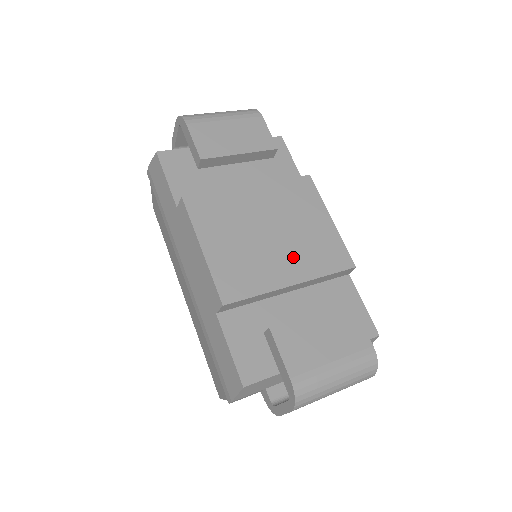
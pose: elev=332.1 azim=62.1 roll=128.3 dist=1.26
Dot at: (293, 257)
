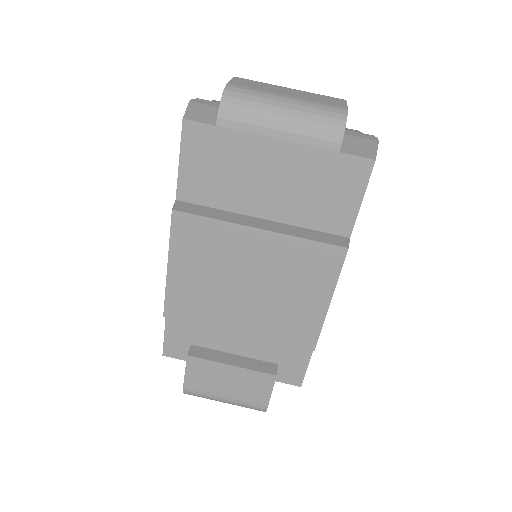
Dot at: (255, 314)
